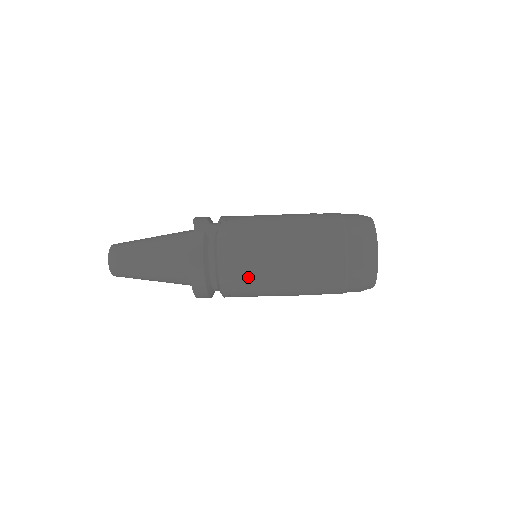
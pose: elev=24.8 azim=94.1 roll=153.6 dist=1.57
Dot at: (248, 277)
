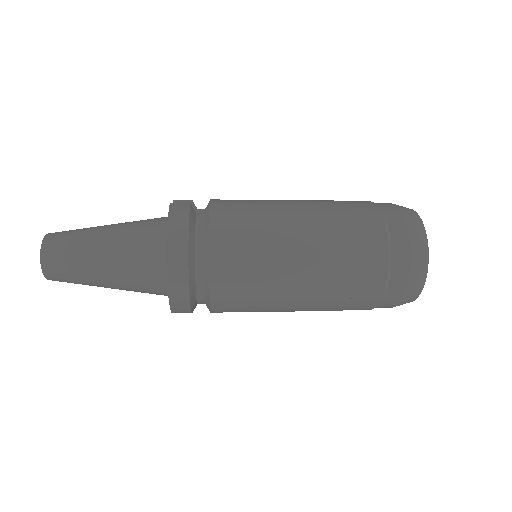
Dot at: (252, 259)
